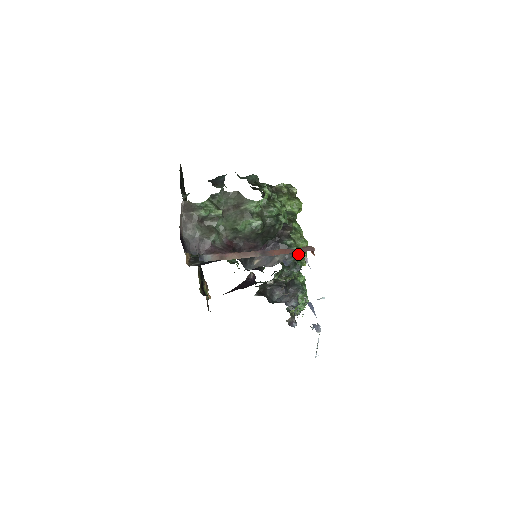
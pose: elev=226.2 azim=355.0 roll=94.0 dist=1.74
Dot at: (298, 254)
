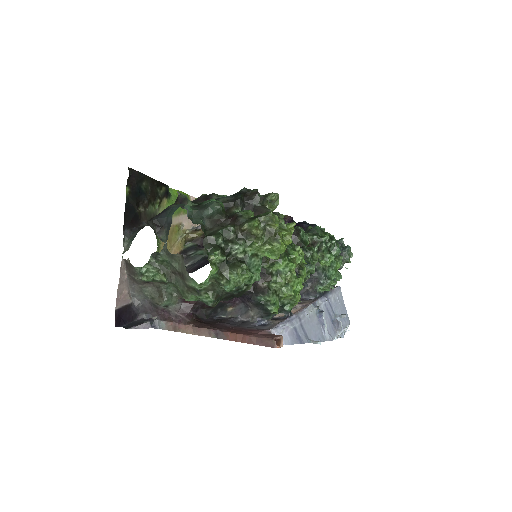
Dot at: (285, 299)
